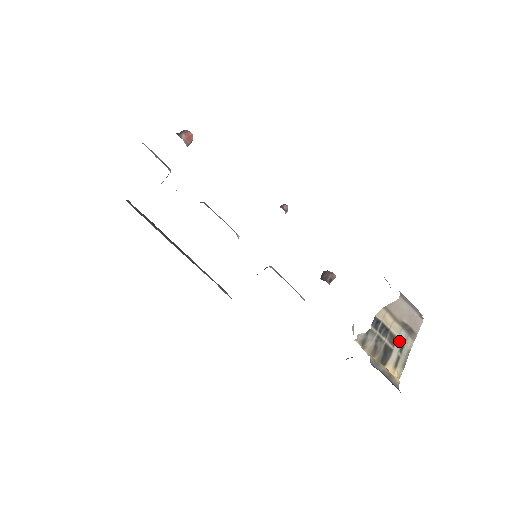
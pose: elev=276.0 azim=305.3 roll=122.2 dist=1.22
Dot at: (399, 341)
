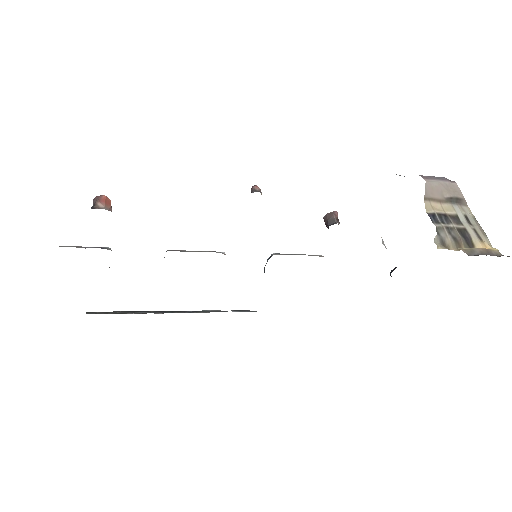
Dot at: (461, 217)
